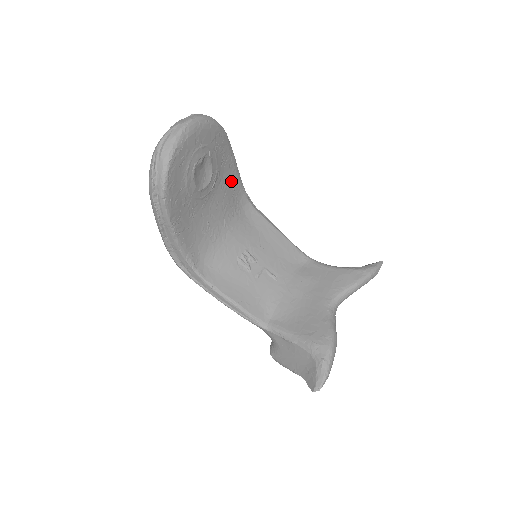
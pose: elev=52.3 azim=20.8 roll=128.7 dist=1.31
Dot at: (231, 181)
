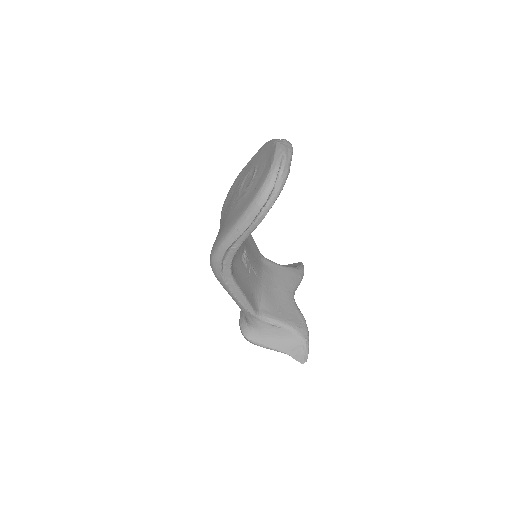
Dot at: occluded
